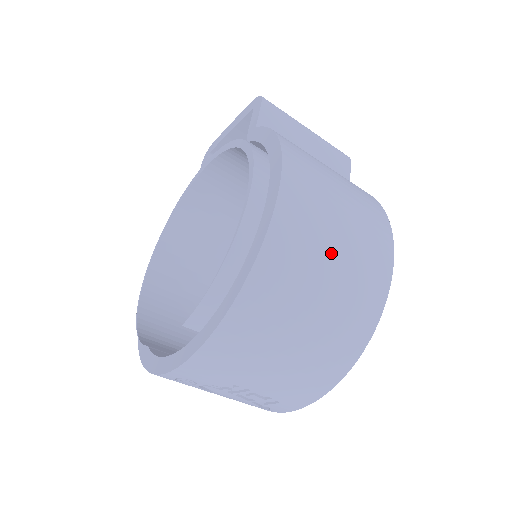
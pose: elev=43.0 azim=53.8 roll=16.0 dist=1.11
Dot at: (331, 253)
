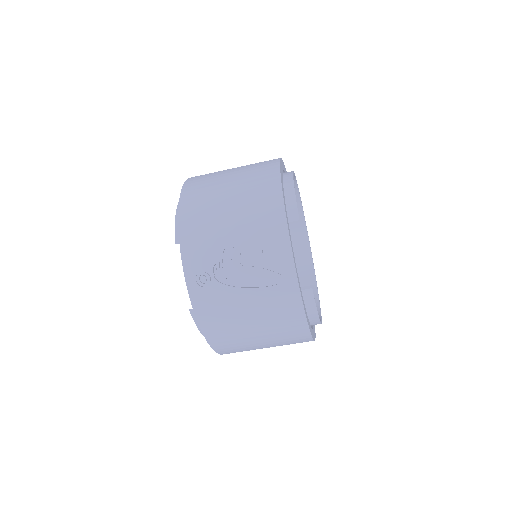
Dot at: occluded
